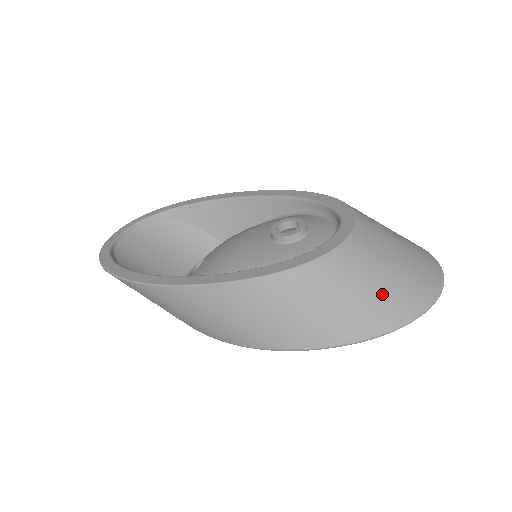
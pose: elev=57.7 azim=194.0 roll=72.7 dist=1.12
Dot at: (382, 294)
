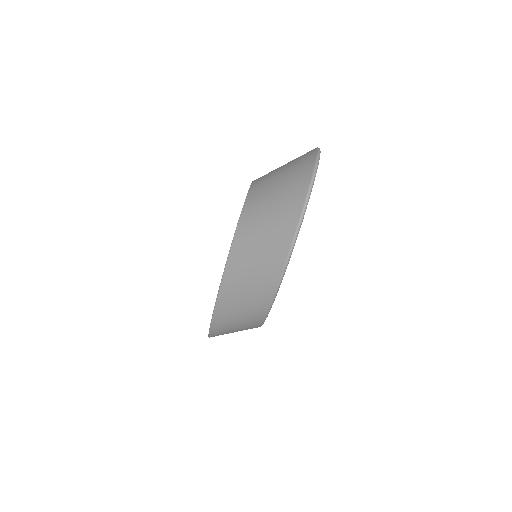
Dot at: (277, 215)
